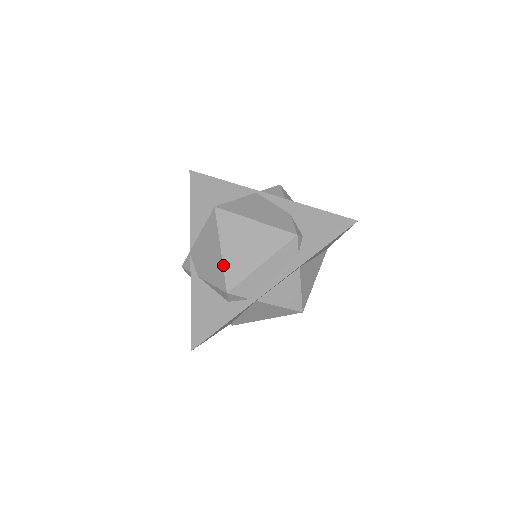
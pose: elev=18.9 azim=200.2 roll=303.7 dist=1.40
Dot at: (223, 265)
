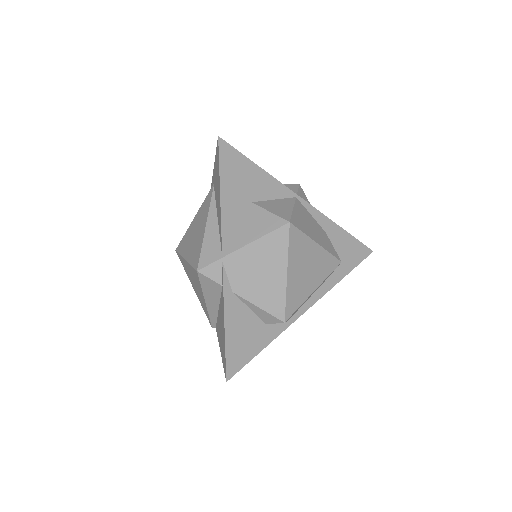
Dot at: (286, 292)
